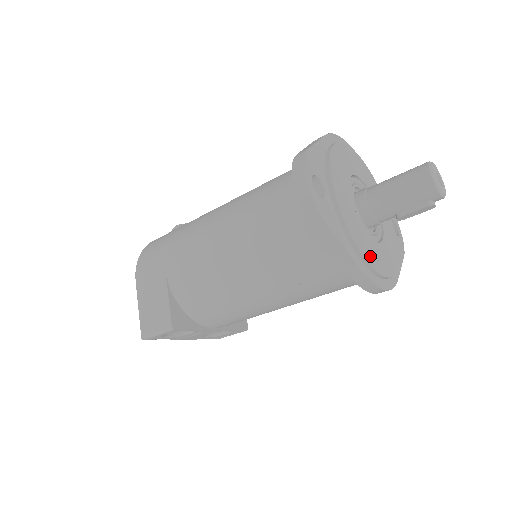
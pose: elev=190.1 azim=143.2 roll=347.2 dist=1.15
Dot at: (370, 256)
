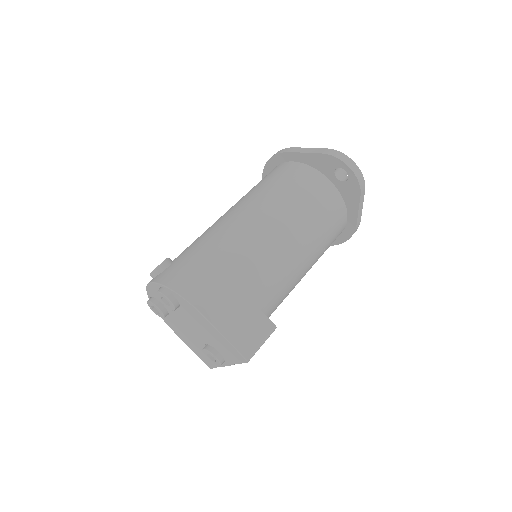
Dot at: occluded
